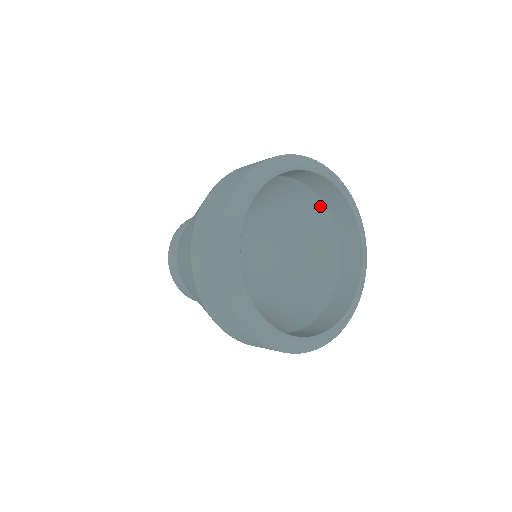
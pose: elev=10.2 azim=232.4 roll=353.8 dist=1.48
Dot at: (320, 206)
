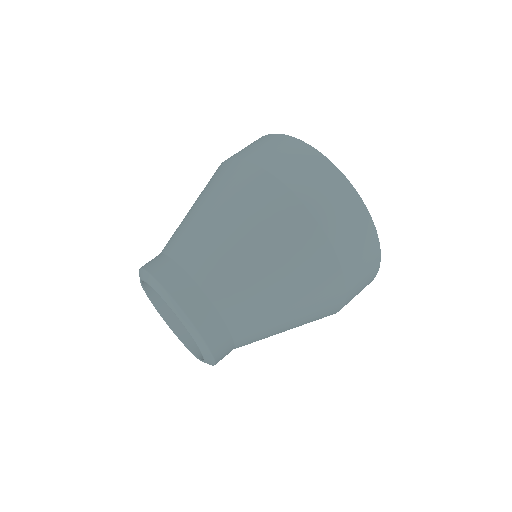
Dot at: occluded
